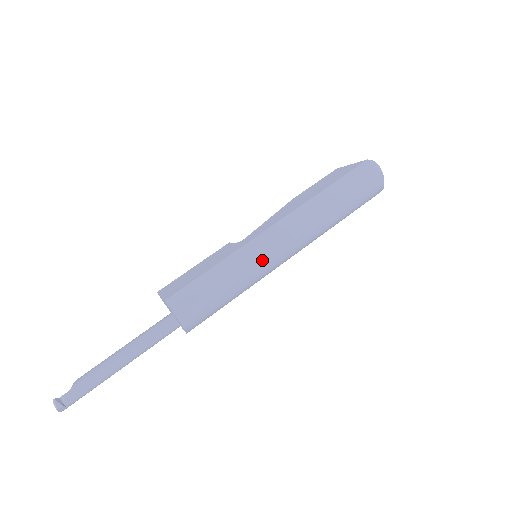
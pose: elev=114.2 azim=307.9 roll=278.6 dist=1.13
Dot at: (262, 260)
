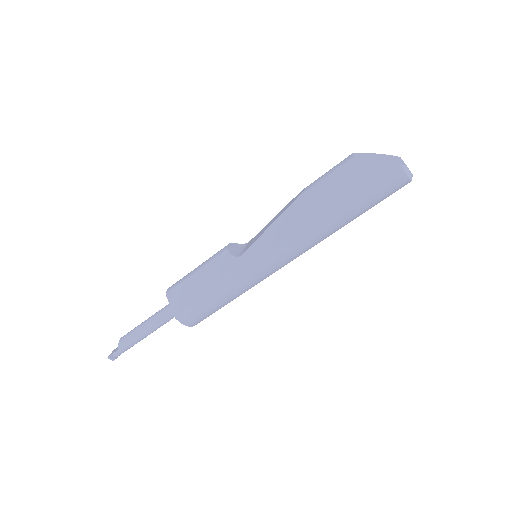
Dot at: (261, 279)
